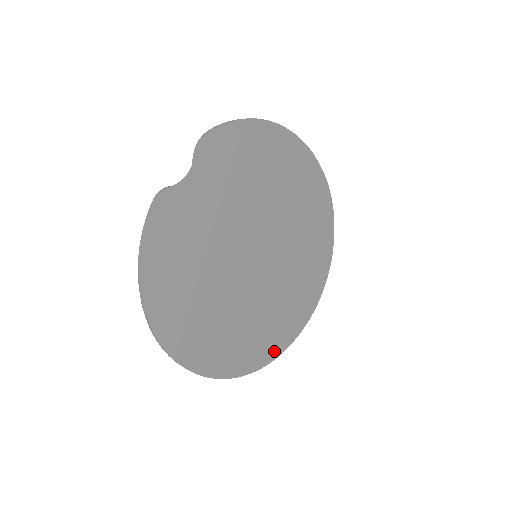
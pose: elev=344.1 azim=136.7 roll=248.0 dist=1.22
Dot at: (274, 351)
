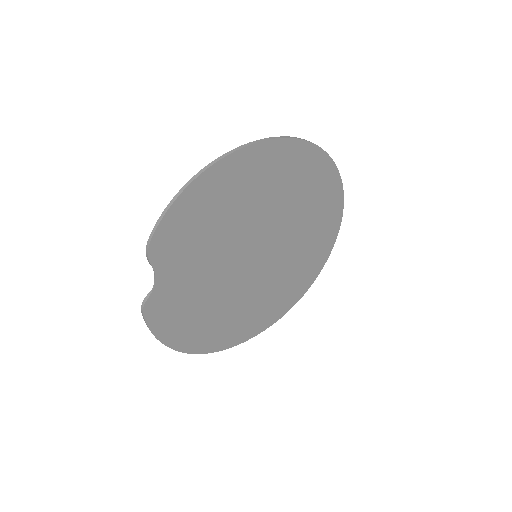
Dot at: (309, 280)
